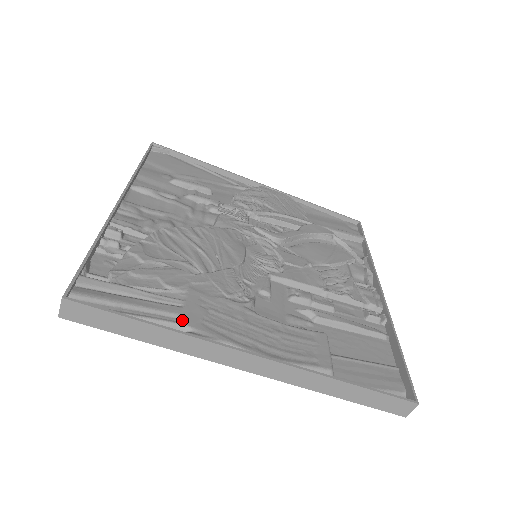
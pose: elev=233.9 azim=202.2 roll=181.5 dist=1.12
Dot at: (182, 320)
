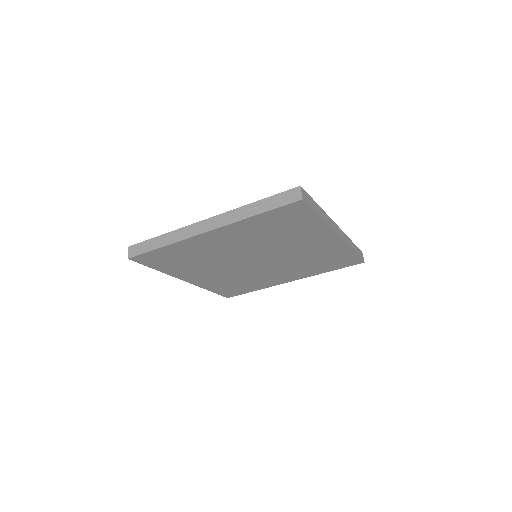
Dot at: occluded
